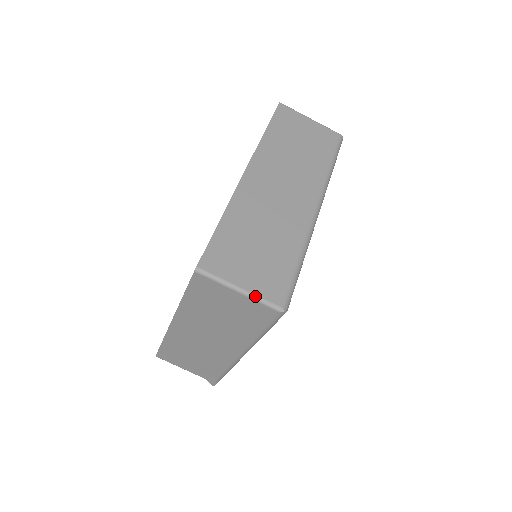
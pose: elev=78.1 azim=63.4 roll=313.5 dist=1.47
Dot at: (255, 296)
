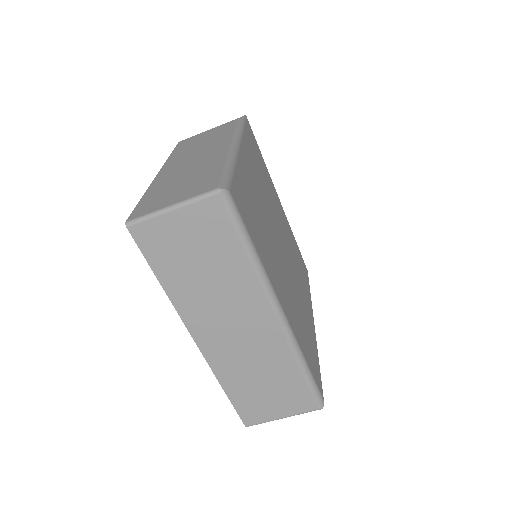
Dot at: occluded
